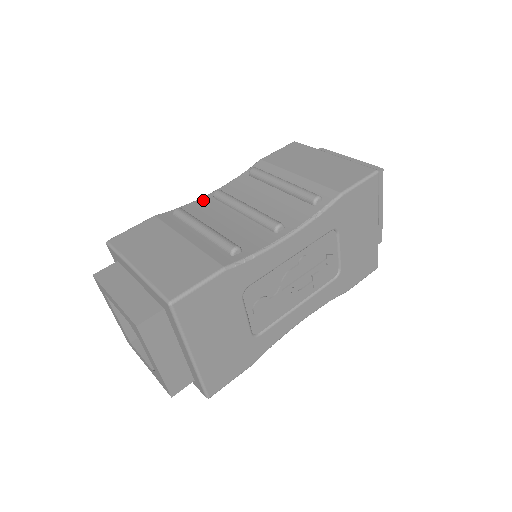
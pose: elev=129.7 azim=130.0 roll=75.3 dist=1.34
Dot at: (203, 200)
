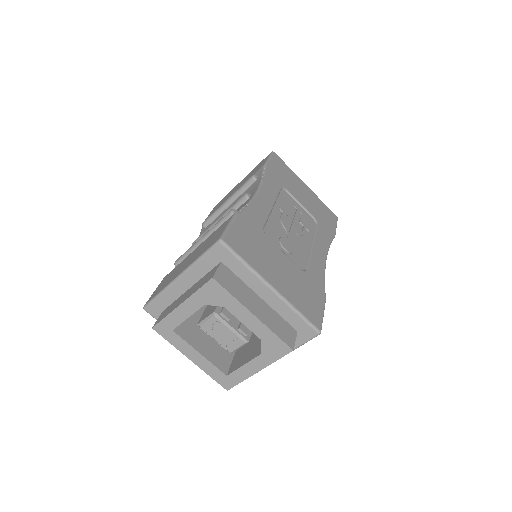
Dot at: occluded
